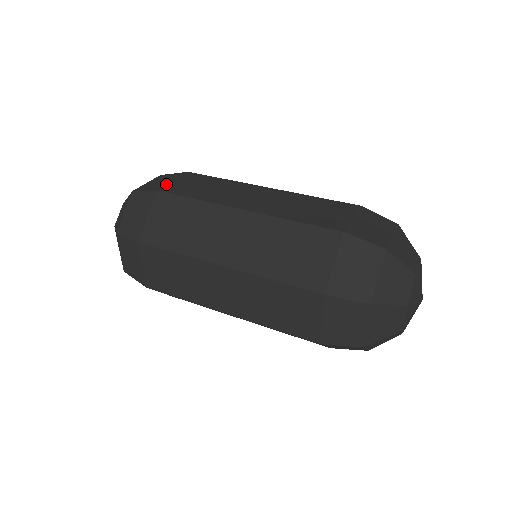
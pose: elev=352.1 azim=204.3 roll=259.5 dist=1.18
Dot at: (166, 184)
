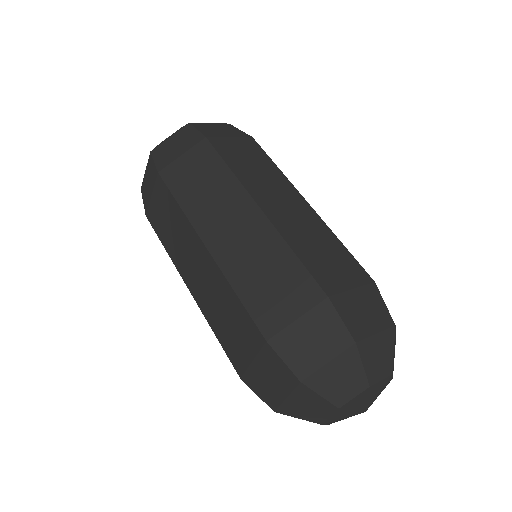
Dot at: (172, 160)
